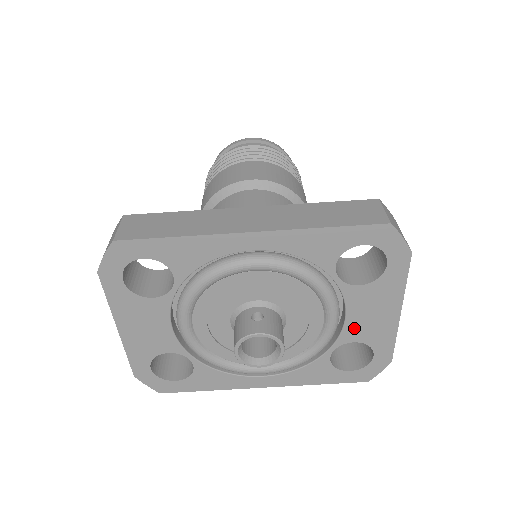
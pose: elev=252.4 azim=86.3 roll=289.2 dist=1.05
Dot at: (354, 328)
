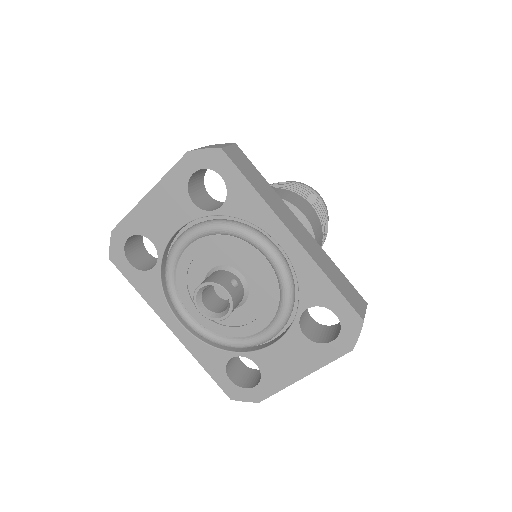
Dot at: (268, 356)
